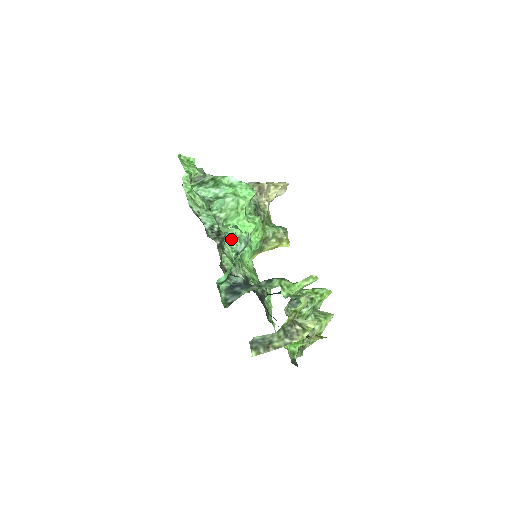
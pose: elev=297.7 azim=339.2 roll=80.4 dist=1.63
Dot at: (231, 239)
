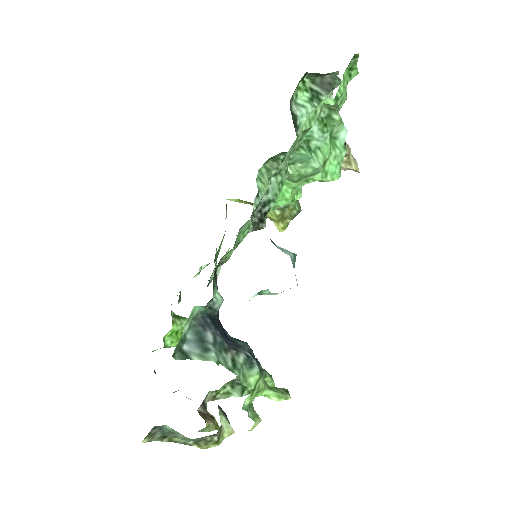
Dot at: occluded
